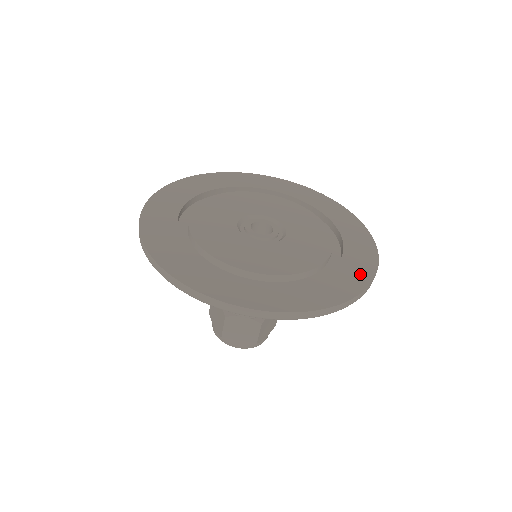
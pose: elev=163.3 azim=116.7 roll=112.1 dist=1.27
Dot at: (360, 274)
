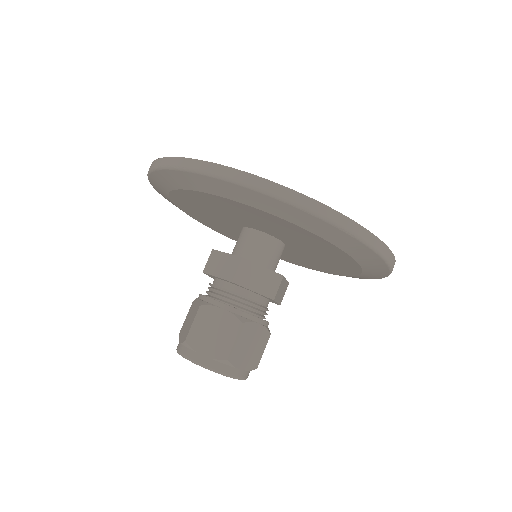
Dot at: occluded
